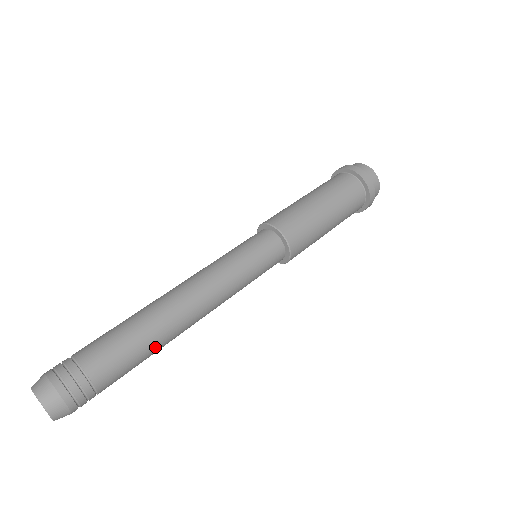
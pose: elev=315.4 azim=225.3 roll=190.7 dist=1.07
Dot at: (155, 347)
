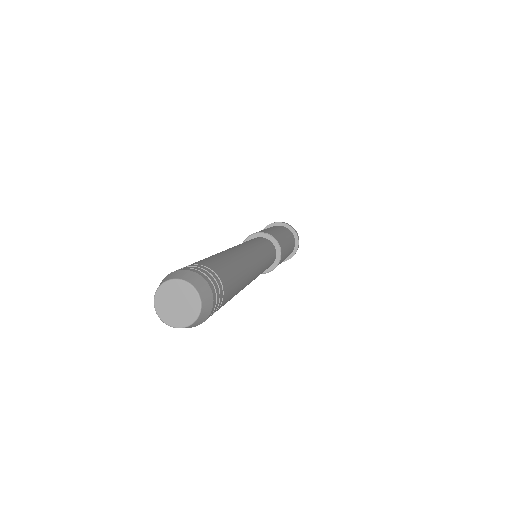
Dot at: (242, 282)
